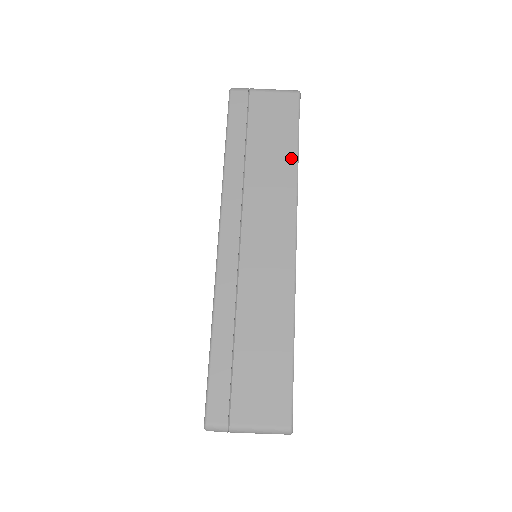
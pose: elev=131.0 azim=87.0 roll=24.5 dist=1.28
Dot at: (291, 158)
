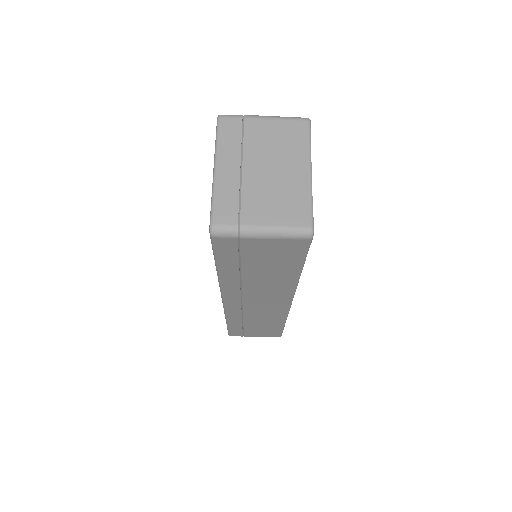
Dot at: (292, 276)
